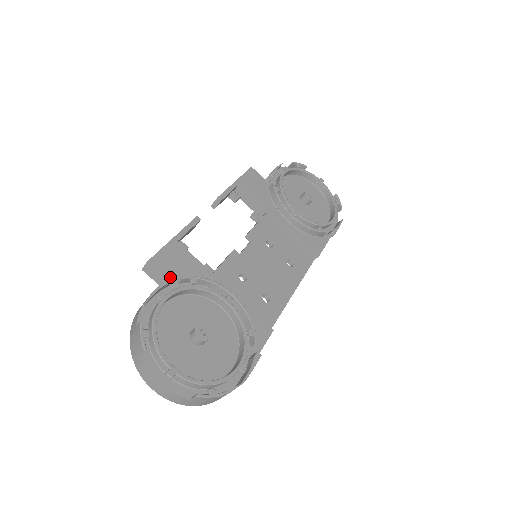
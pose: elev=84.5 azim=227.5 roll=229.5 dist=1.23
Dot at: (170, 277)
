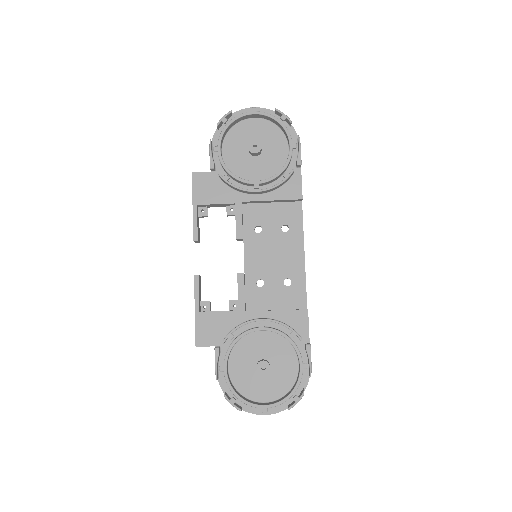
Dot at: (216, 351)
